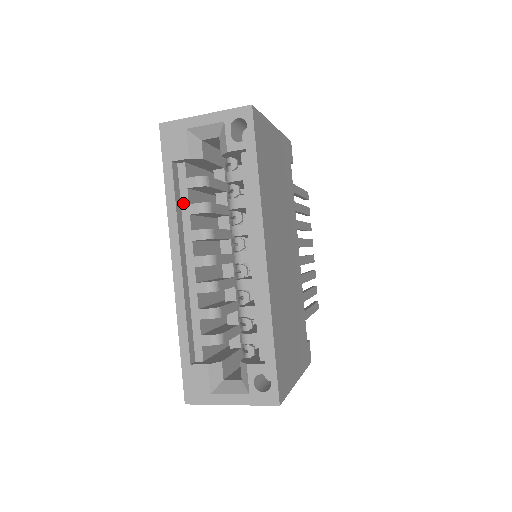
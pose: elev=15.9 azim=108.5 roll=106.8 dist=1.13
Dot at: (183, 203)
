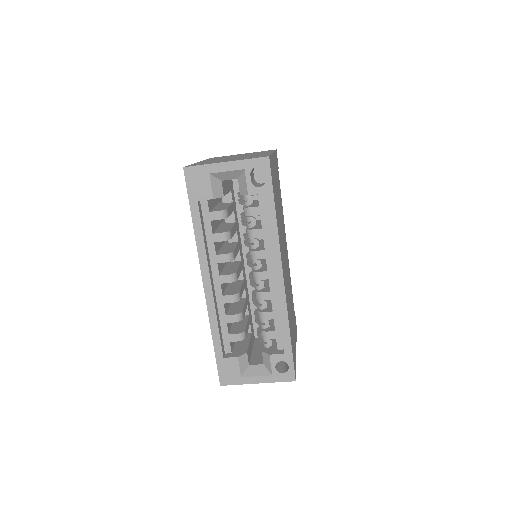
Dot at: (207, 233)
